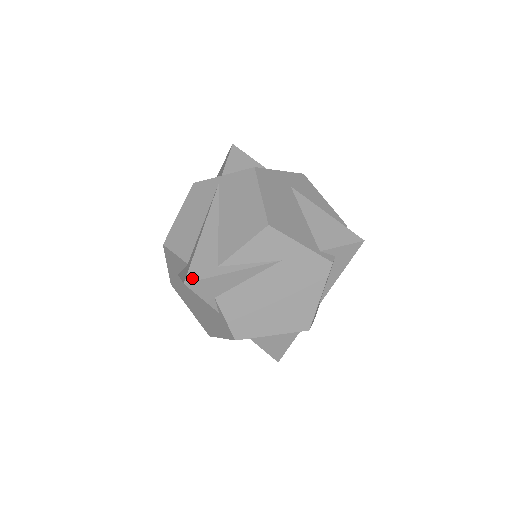
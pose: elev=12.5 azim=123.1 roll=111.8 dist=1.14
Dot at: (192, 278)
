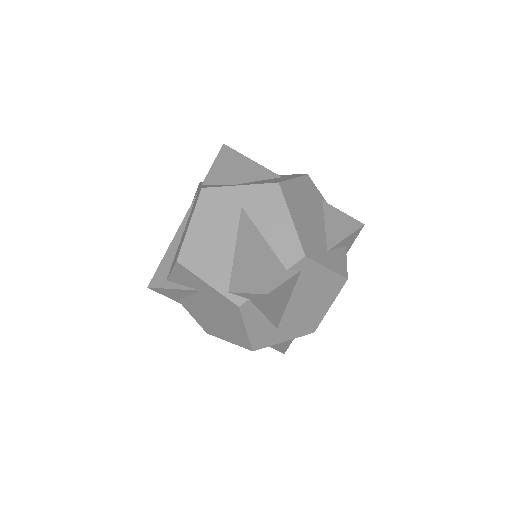
Dot at: (152, 285)
